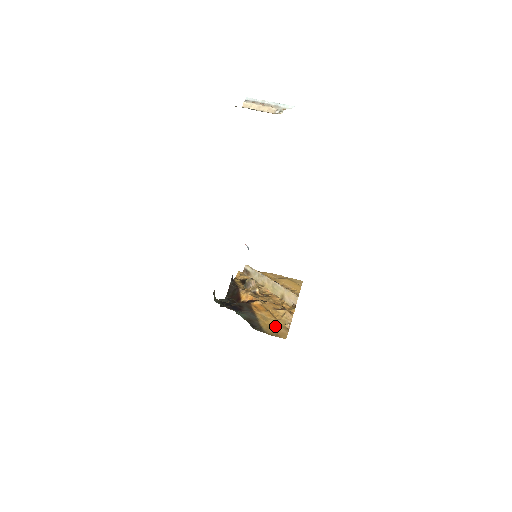
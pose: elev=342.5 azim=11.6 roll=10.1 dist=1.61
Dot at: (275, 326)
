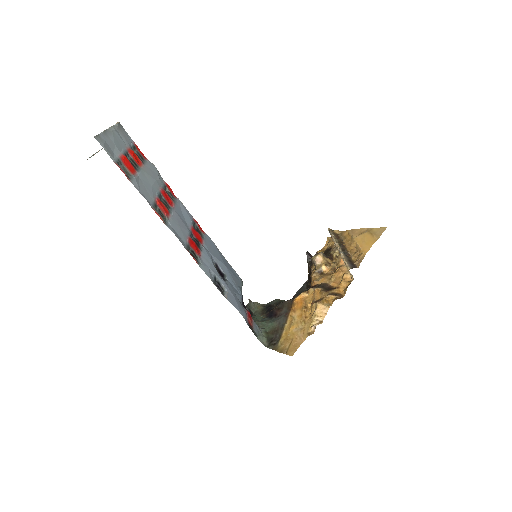
Dot at: (295, 334)
